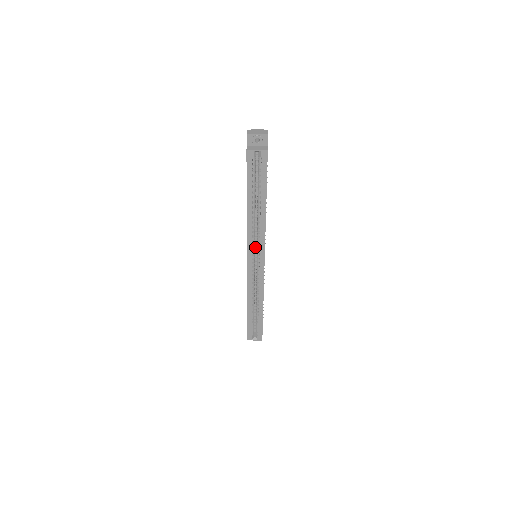
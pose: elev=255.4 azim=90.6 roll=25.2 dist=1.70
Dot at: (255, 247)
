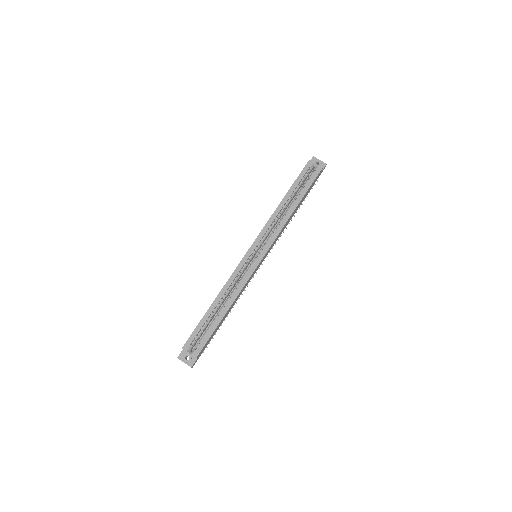
Dot at: occluded
